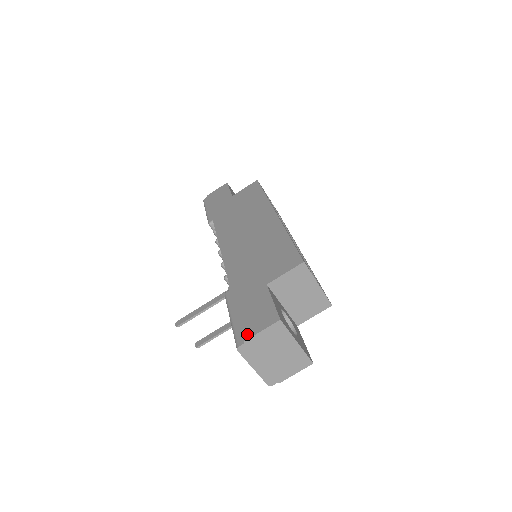
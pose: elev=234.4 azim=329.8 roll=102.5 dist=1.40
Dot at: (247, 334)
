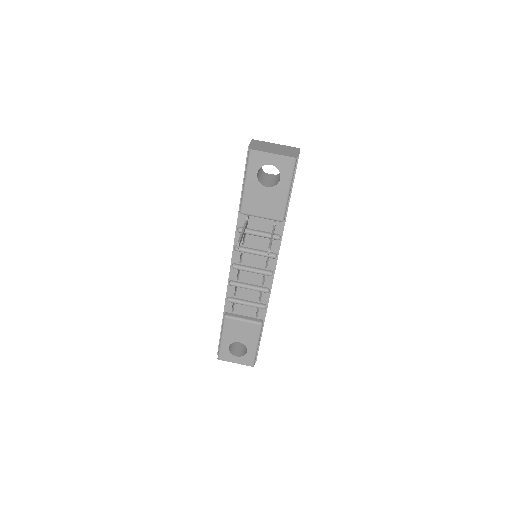
Dot at: (248, 150)
